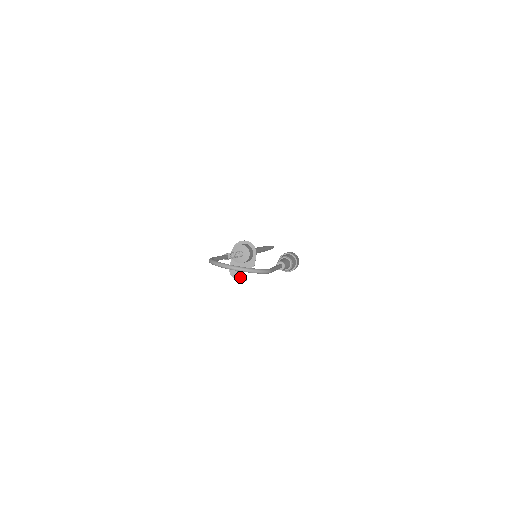
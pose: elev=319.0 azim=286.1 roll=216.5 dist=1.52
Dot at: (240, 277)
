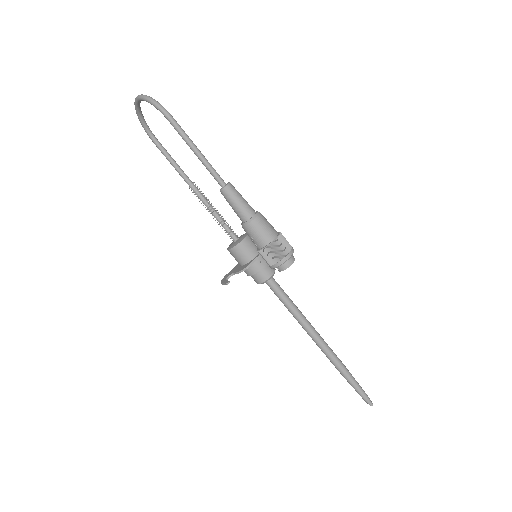
Dot at: (226, 280)
